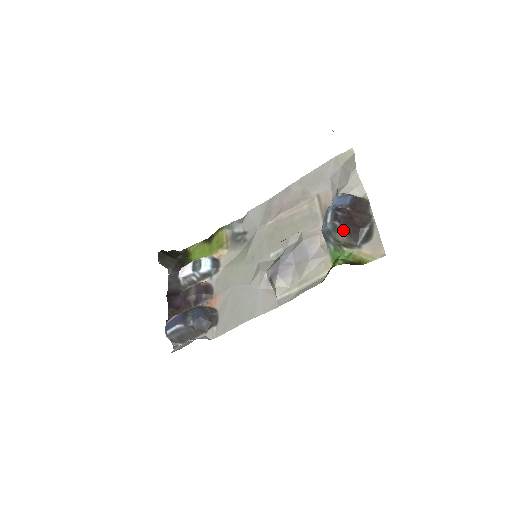
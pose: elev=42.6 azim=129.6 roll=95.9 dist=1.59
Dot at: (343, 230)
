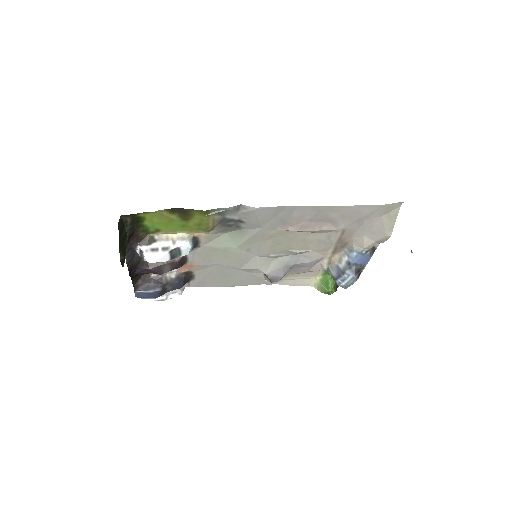
Dot at: occluded
